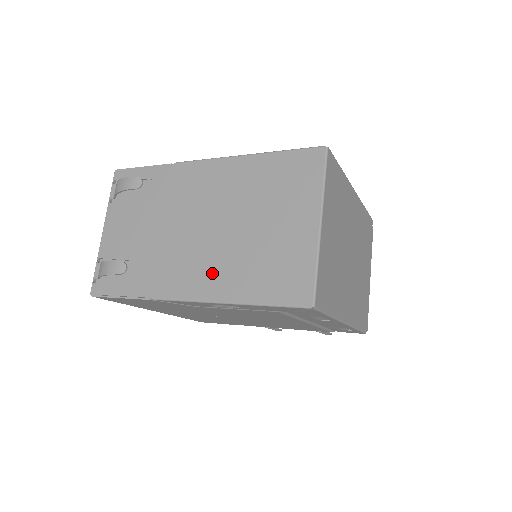
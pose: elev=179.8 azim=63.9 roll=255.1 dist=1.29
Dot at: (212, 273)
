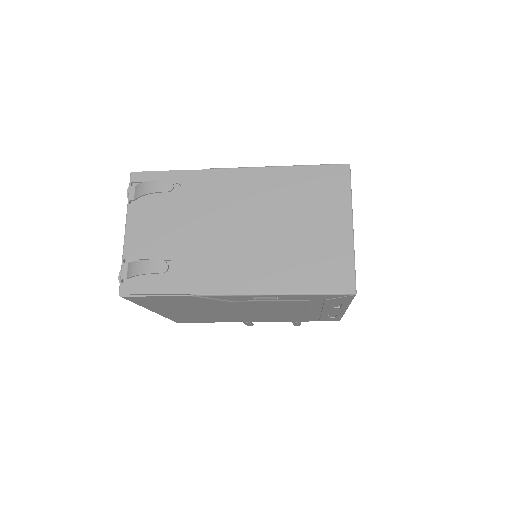
Dot at: (257, 269)
